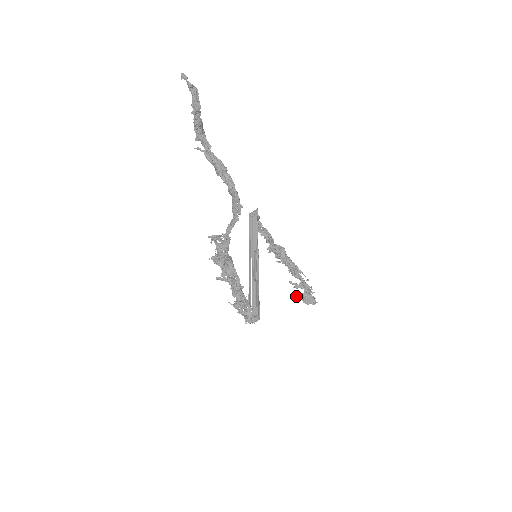
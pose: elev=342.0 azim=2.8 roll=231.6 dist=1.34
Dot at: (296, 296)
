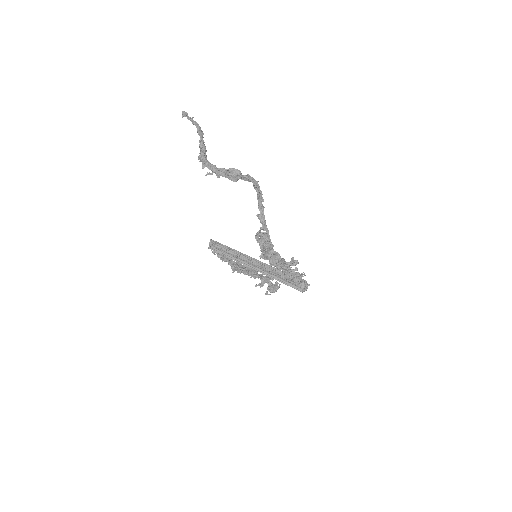
Dot at: (267, 292)
